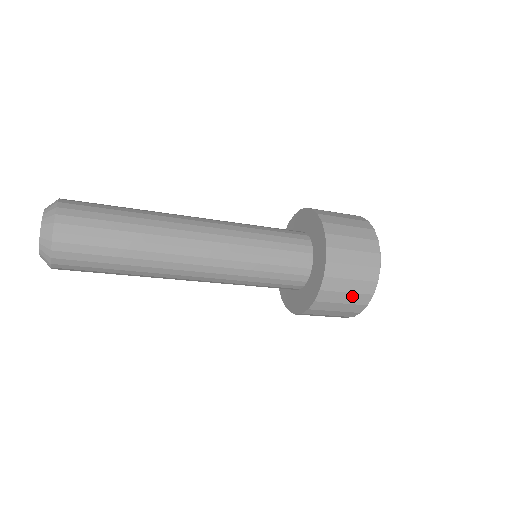
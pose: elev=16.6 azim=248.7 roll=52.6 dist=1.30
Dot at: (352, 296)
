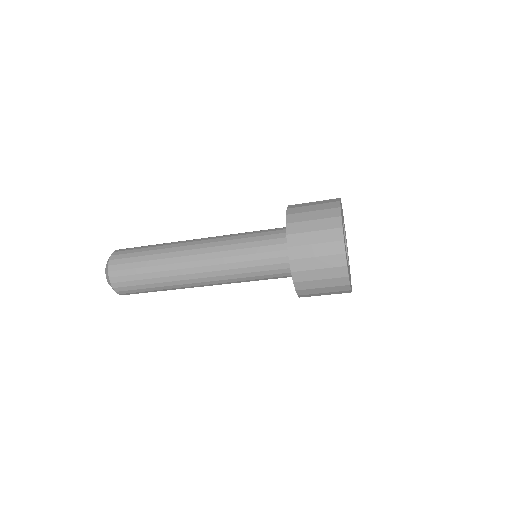
Dot at: (321, 234)
